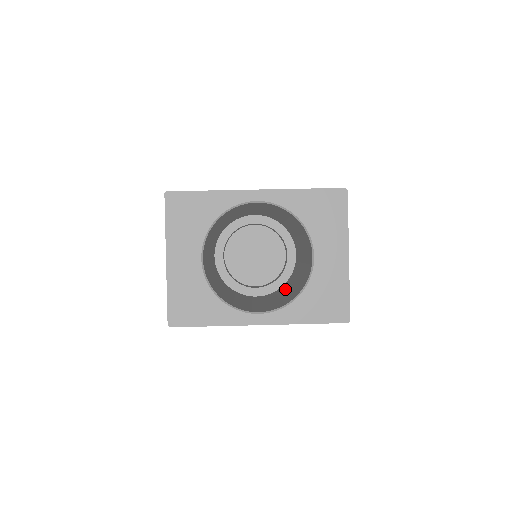
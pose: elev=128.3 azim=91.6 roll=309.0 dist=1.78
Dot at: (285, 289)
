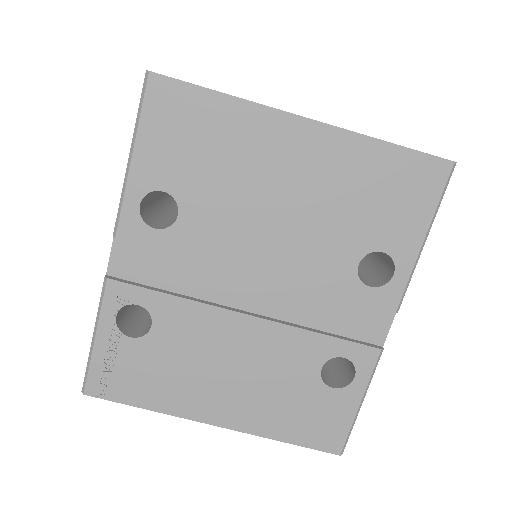
Dot at: occluded
